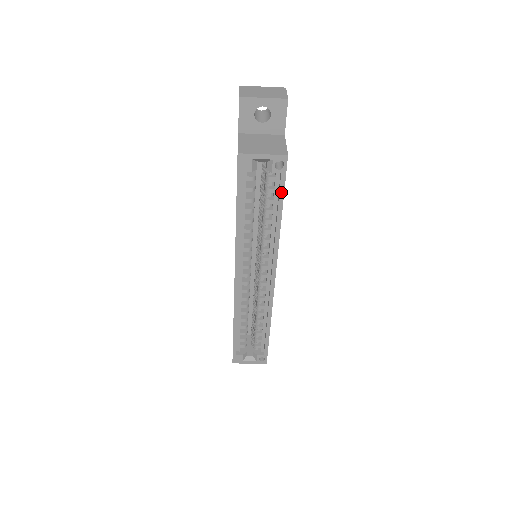
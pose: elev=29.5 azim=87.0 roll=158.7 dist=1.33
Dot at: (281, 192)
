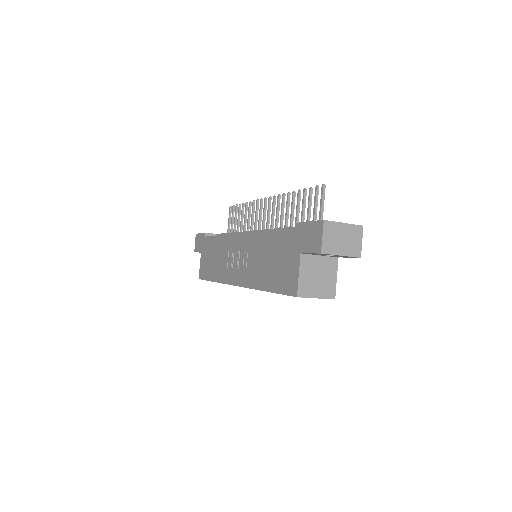
Dot at: occluded
